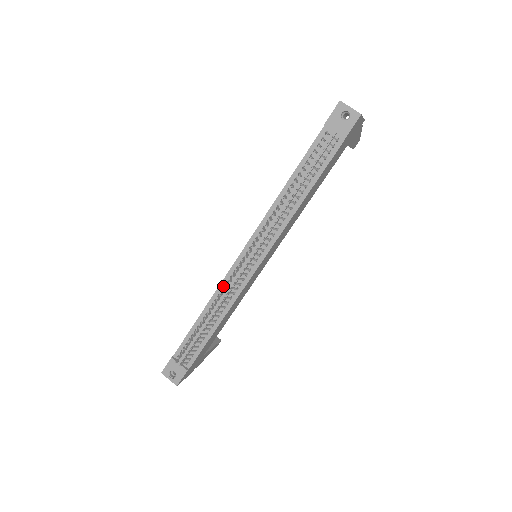
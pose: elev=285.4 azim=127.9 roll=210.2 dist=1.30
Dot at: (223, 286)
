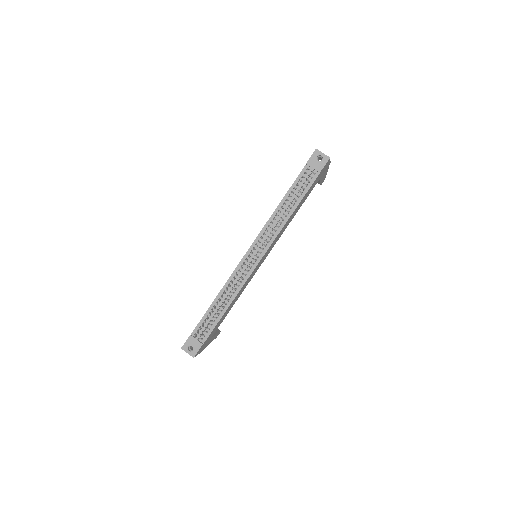
Dot at: (233, 277)
